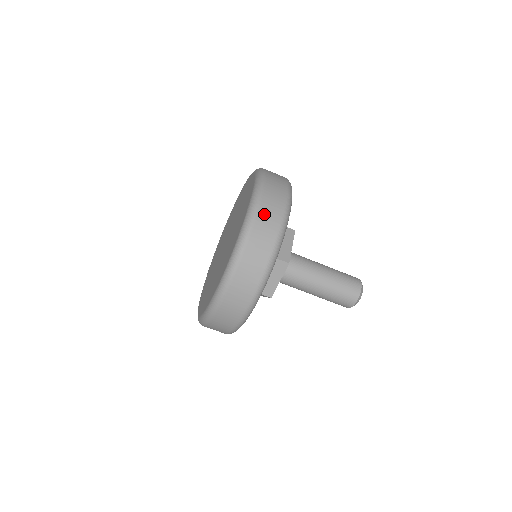
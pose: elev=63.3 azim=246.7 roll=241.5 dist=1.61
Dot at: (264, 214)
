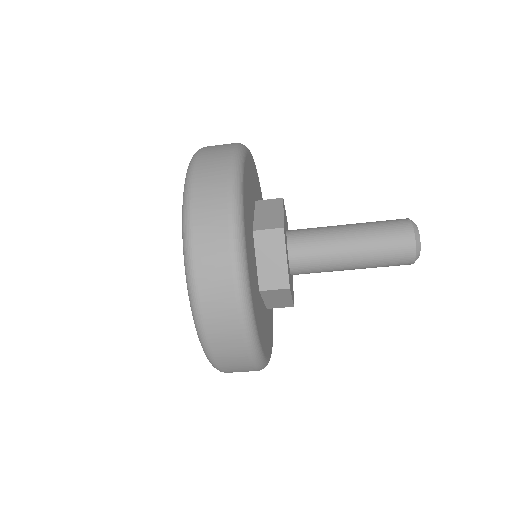
Dot at: (203, 169)
